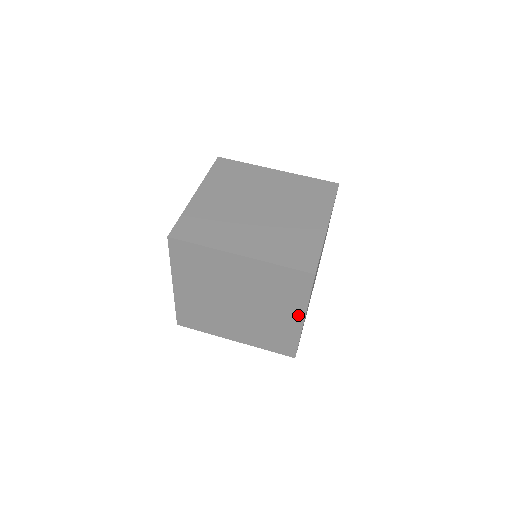
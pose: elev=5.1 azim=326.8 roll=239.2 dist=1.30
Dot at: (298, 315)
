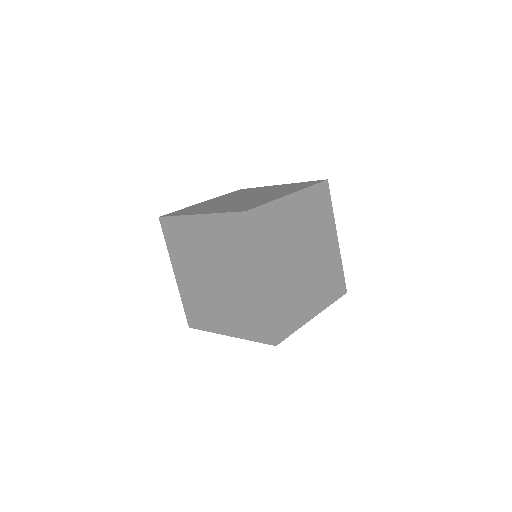
Dot at: (255, 274)
